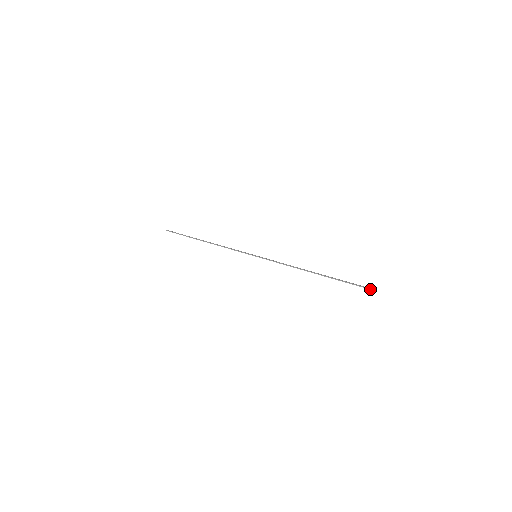
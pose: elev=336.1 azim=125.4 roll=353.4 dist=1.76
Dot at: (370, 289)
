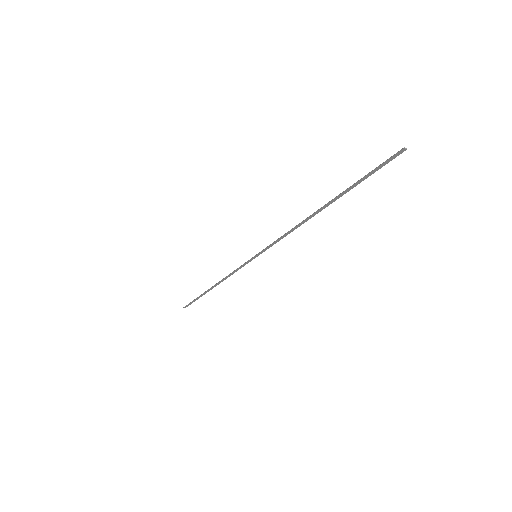
Dot at: occluded
